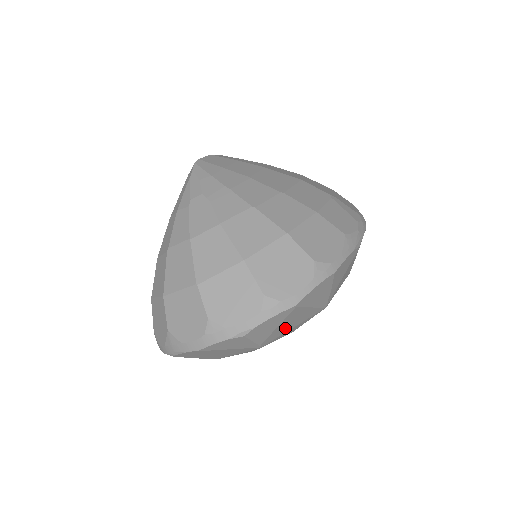
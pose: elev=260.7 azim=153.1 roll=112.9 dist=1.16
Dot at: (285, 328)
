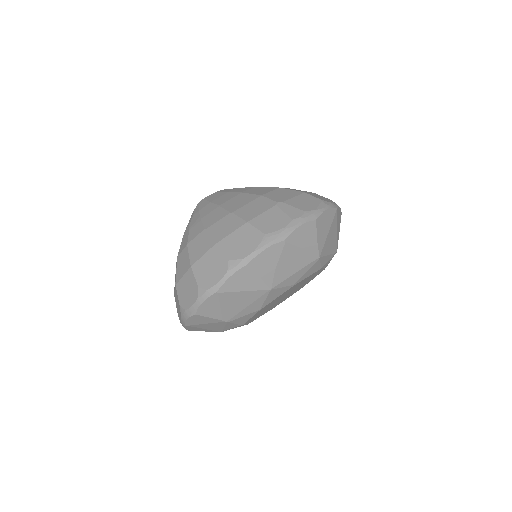
Dot at: (235, 307)
